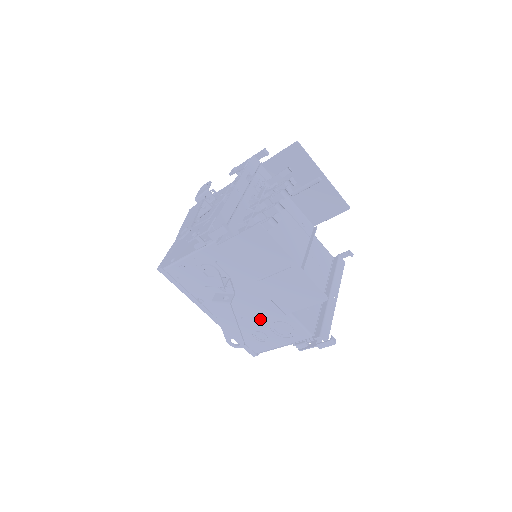
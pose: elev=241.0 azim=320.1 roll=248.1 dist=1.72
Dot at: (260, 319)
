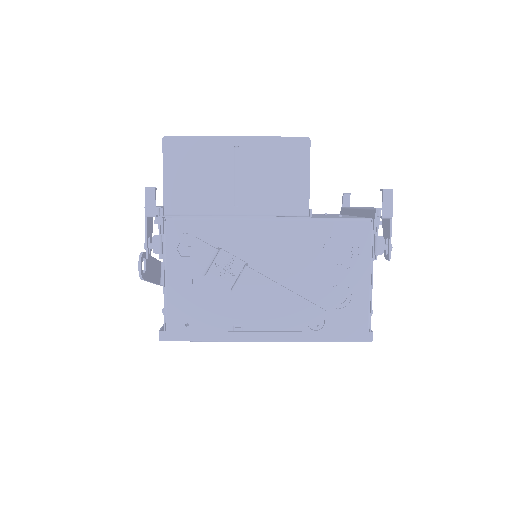
Dot at: (307, 269)
